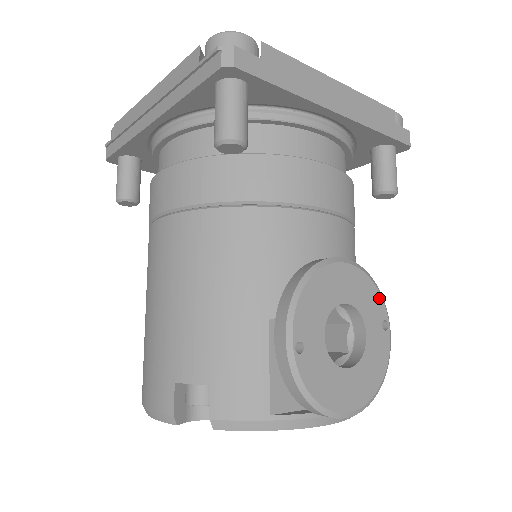
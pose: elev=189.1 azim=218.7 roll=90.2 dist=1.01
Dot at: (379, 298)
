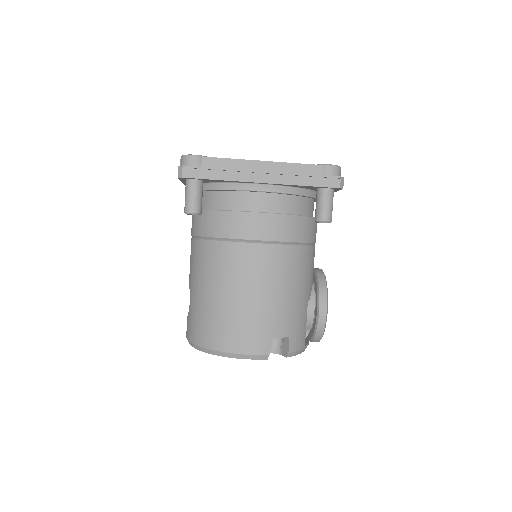
Dot at: occluded
